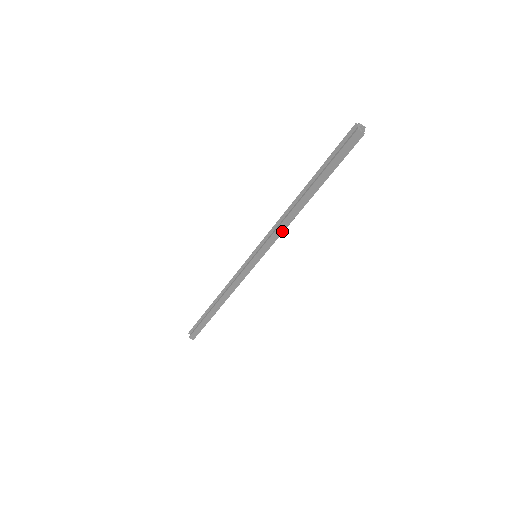
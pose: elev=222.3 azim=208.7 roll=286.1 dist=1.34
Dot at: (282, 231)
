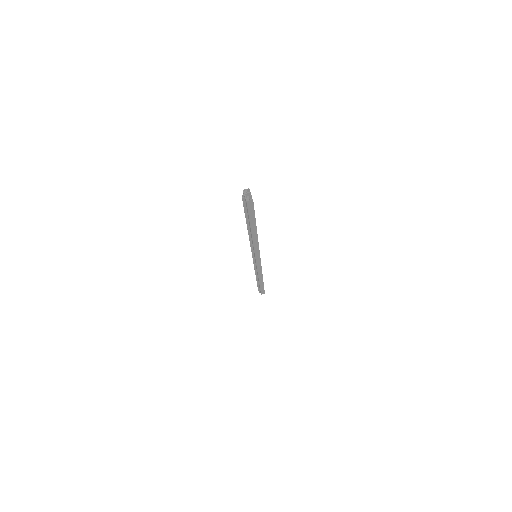
Dot at: (258, 246)
